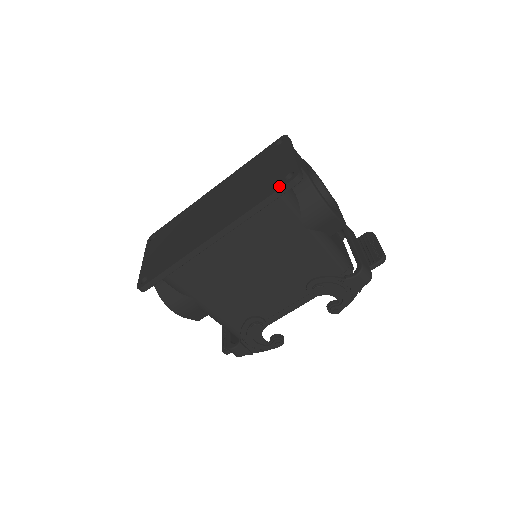
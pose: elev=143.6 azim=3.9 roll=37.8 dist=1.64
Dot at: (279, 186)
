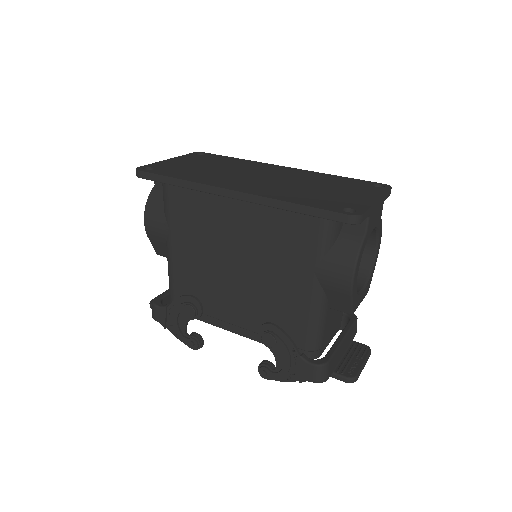
Dot at: (331, 208)
